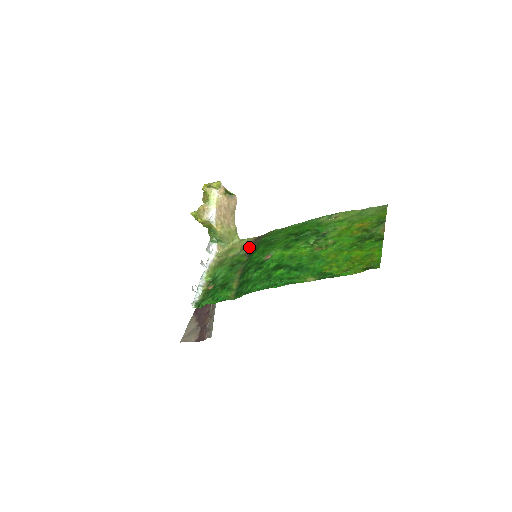
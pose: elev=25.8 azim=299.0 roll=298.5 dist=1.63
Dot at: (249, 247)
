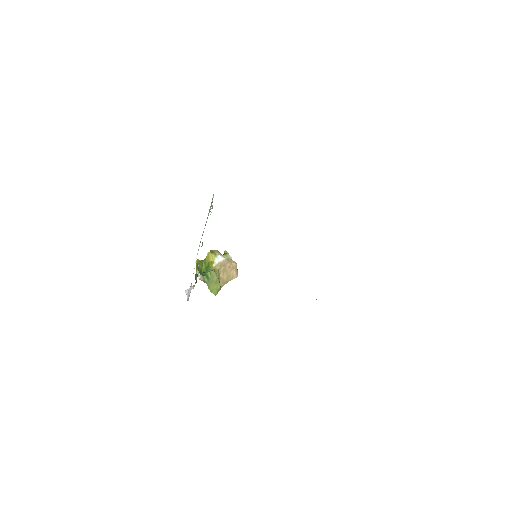
Dot at: occluded
